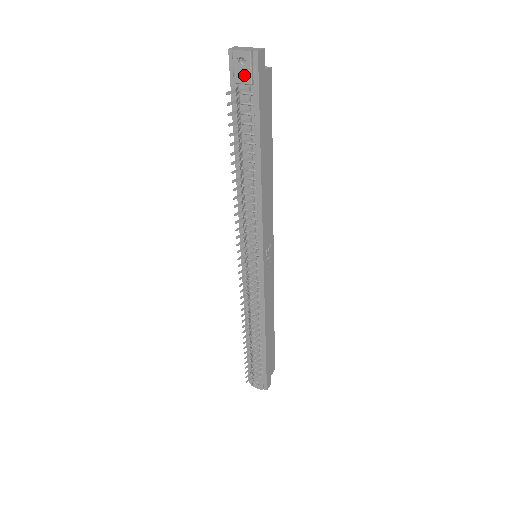
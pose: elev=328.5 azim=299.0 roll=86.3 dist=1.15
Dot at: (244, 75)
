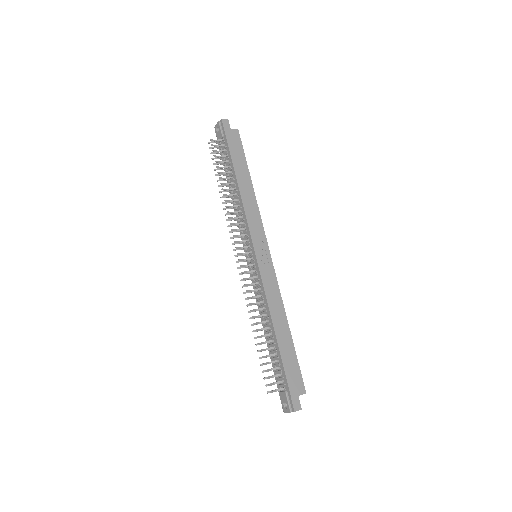
Dot at: (219, 134)
